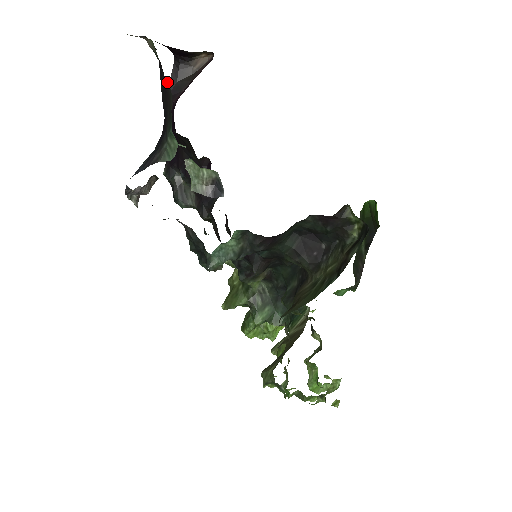
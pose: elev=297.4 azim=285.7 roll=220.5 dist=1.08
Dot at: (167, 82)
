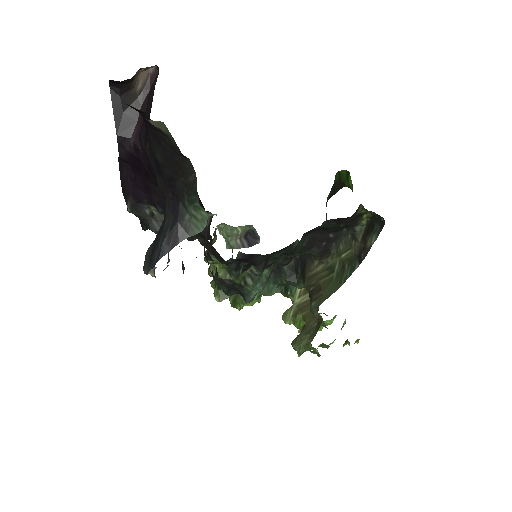
Dot at: (183, 158)
